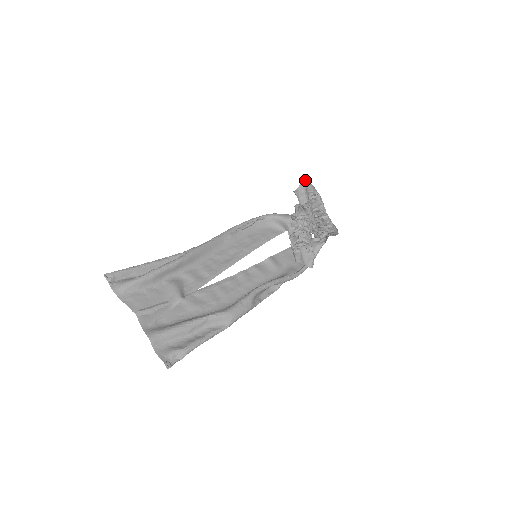
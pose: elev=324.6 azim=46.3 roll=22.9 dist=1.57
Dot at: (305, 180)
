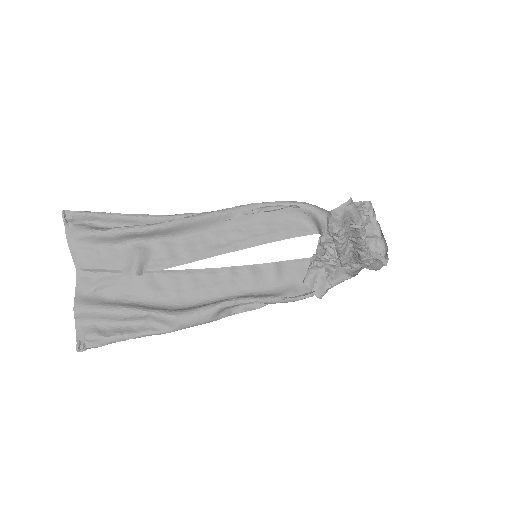
Dot at: (348, 204)
